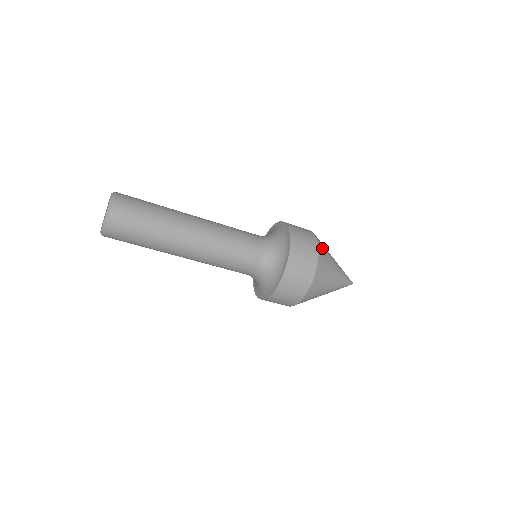
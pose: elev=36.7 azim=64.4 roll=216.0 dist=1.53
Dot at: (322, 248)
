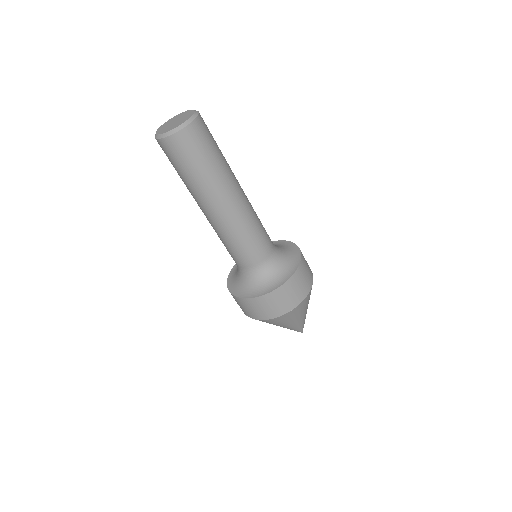
Dot at: (305, 303)
